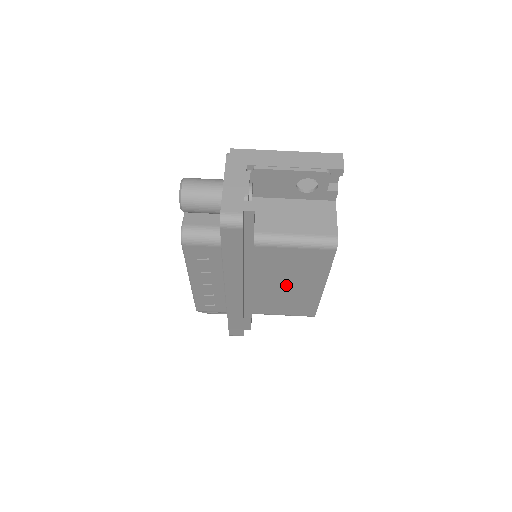
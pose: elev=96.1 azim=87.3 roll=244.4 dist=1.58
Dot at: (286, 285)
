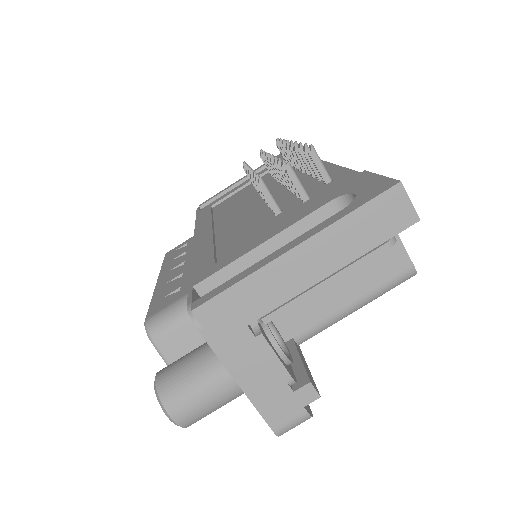
Dot at: occluded
